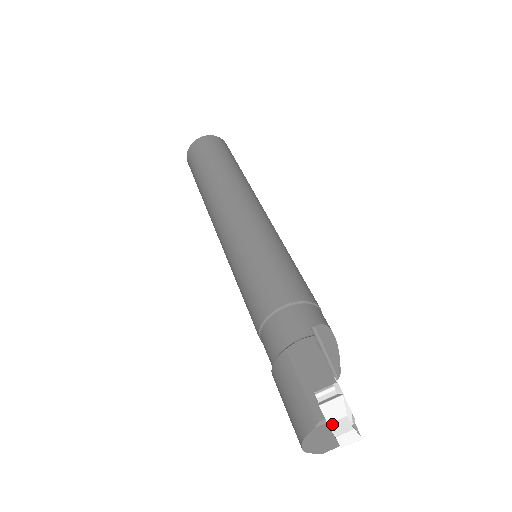
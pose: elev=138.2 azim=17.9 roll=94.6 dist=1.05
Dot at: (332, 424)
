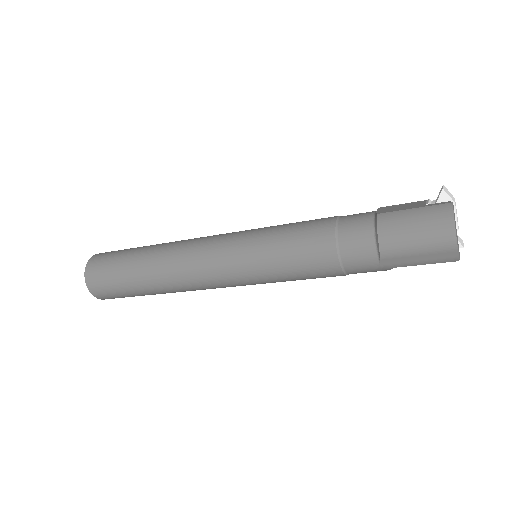
Dot at: (455, 205)
